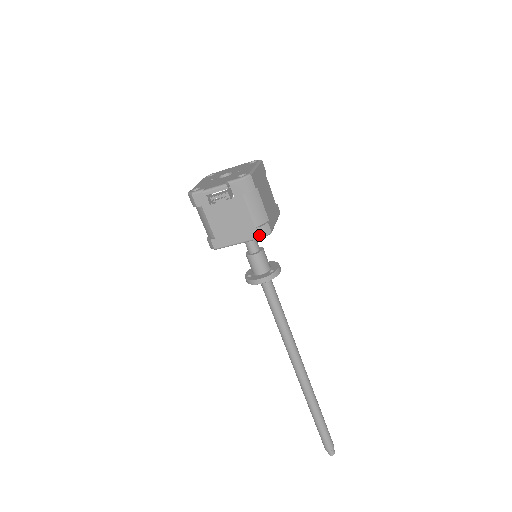
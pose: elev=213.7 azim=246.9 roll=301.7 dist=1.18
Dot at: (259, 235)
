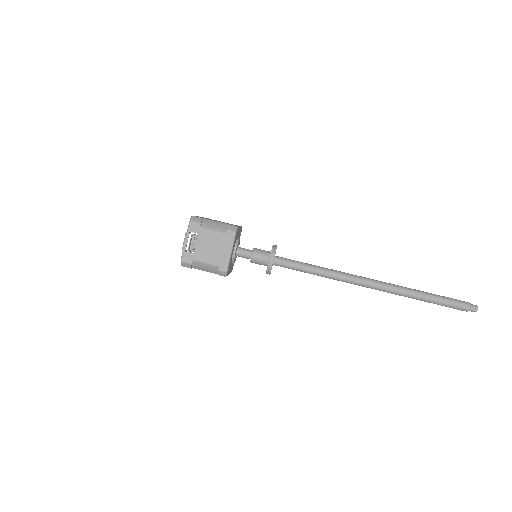
Dot at: (233, 234)
